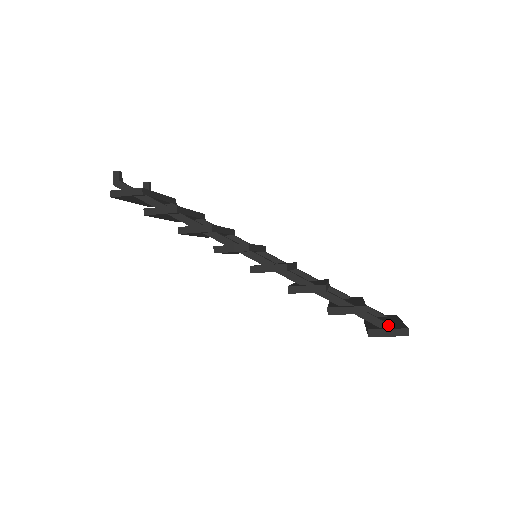
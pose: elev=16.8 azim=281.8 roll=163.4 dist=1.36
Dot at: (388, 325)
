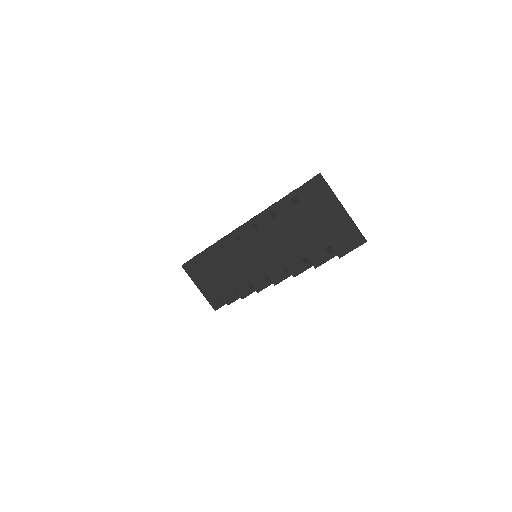
Dot at: occluded
